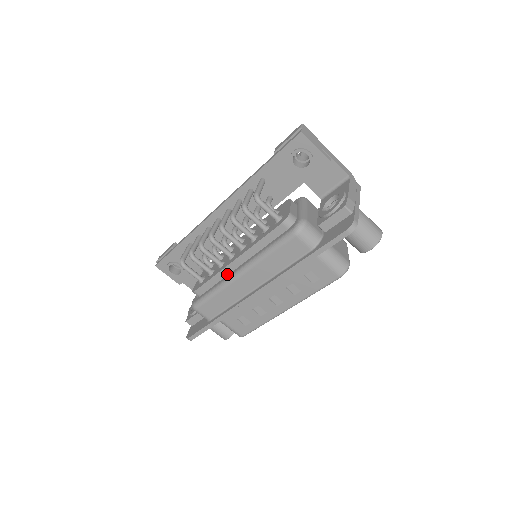
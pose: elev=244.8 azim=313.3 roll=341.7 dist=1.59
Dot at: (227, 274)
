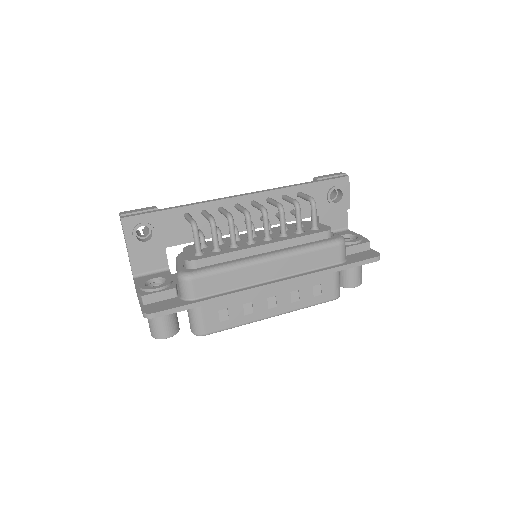
Dot at: (245, 256)
